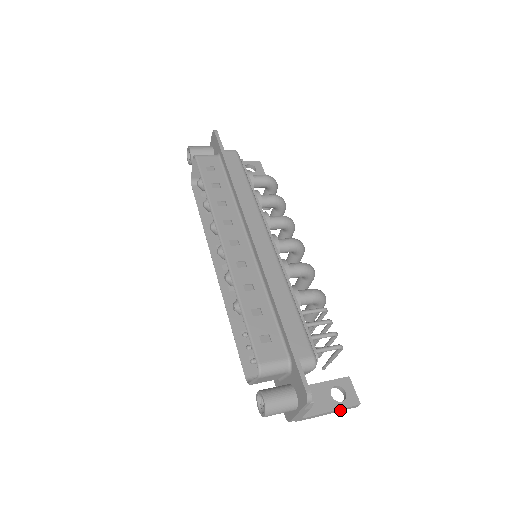
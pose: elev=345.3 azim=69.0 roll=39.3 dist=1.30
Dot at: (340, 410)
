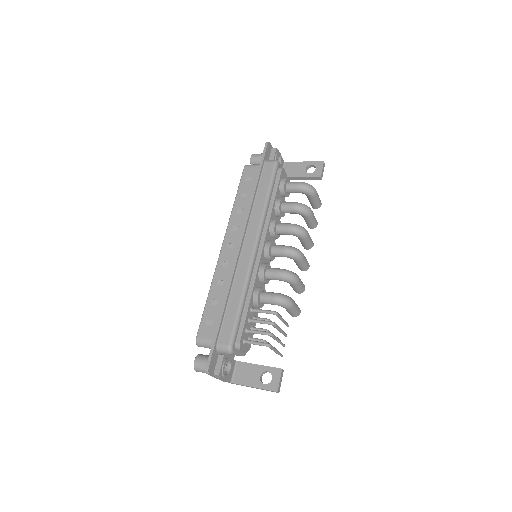
Dot at: (263, 389)
